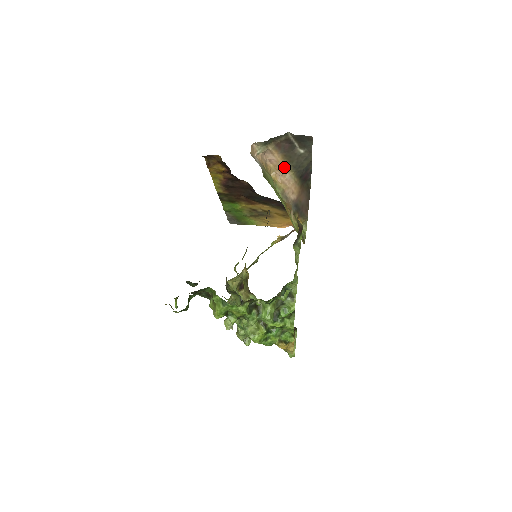
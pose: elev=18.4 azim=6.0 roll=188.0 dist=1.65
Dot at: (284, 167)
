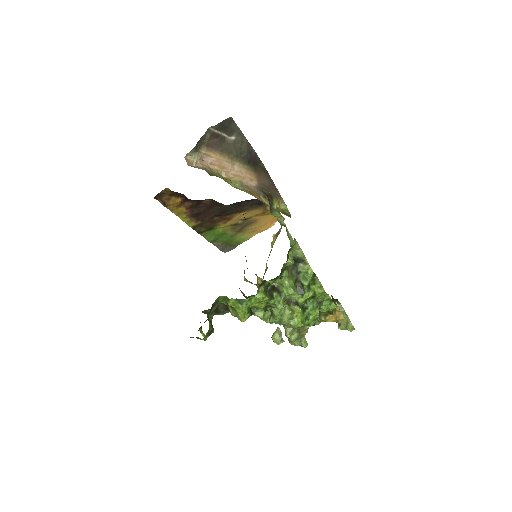
Dot at: (227, 162)
